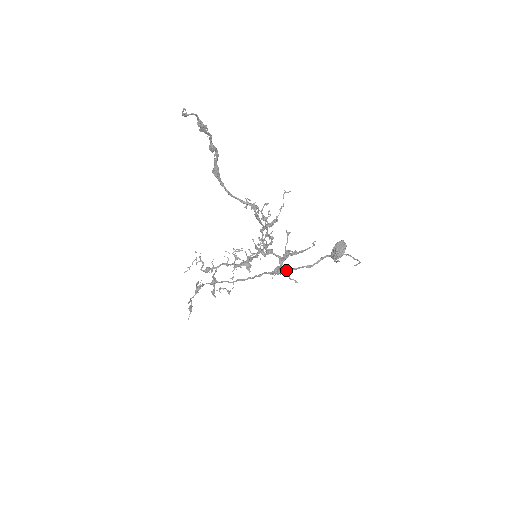
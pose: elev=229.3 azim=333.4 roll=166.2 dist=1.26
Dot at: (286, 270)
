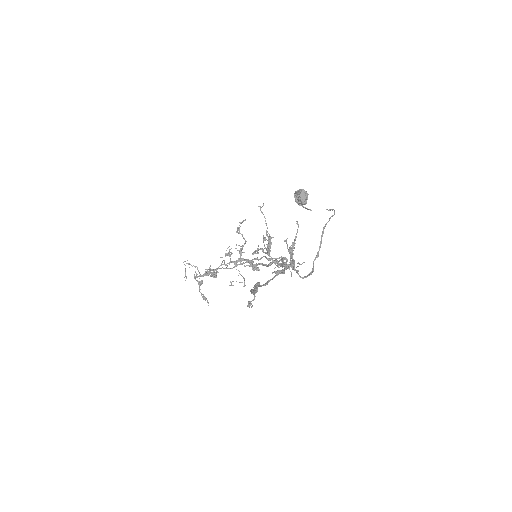
Dot at: occluded
